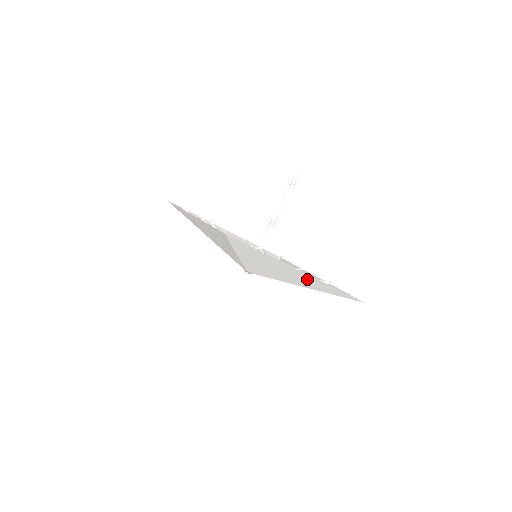
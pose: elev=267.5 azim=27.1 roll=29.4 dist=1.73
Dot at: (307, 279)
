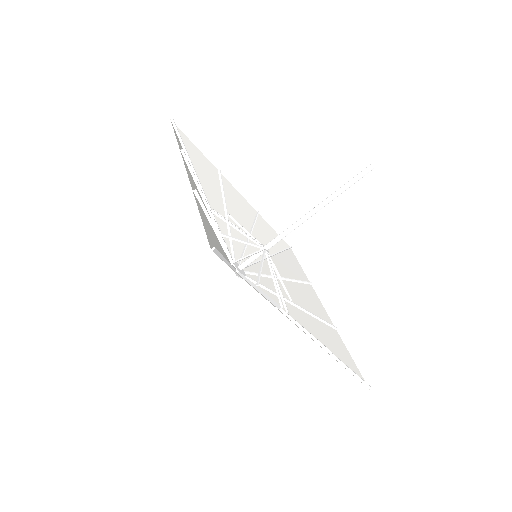
Dot at: (309, 336)
